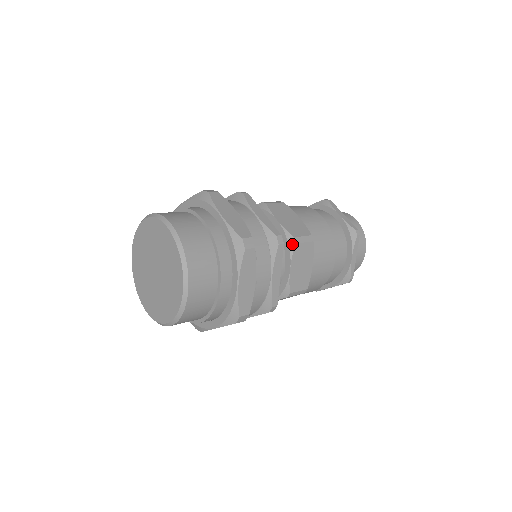
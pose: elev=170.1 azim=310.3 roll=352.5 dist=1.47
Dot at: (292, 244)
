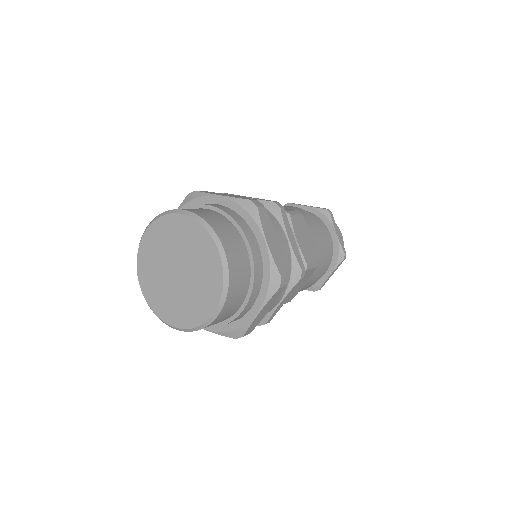
Dot at: (287, 217)
